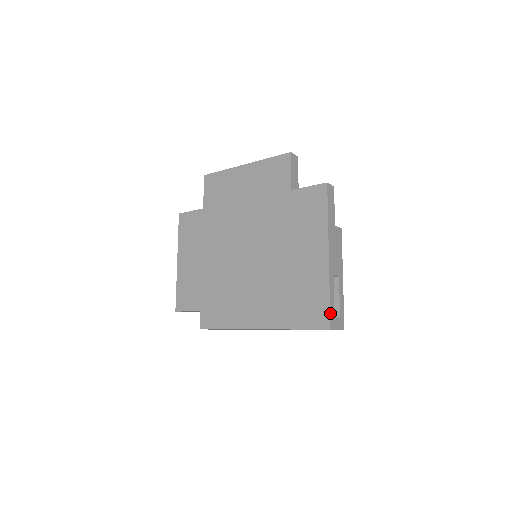
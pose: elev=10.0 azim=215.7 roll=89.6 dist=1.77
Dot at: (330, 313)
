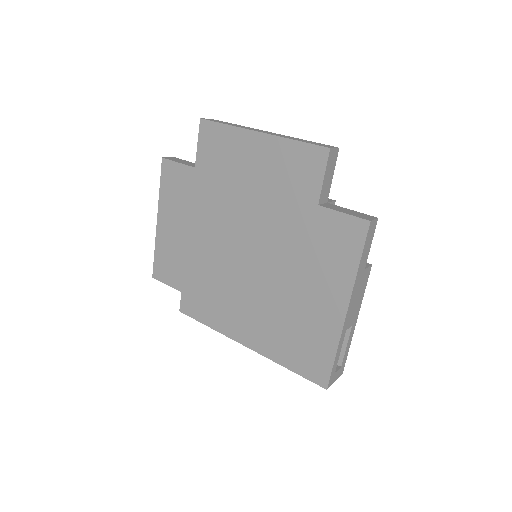
Dot at: (331, 374)
